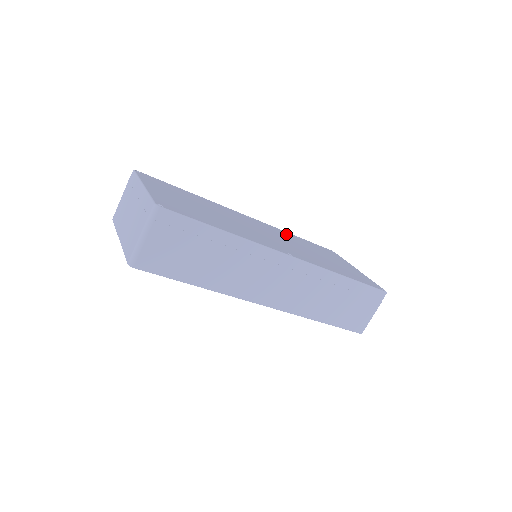
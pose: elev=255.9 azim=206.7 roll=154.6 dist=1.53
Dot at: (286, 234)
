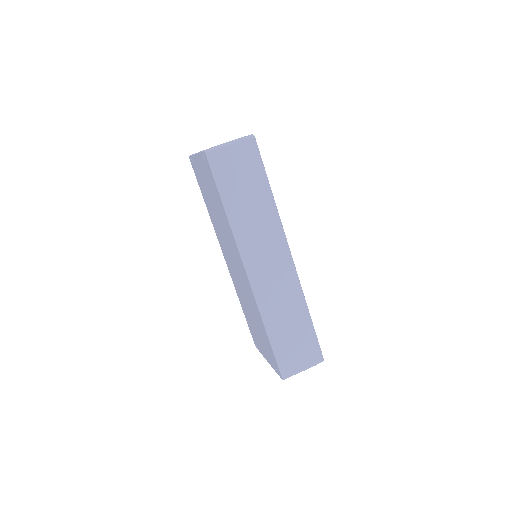
Dot at: occluded
